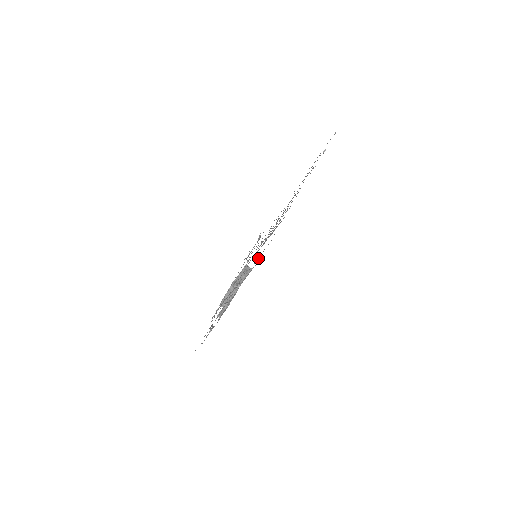
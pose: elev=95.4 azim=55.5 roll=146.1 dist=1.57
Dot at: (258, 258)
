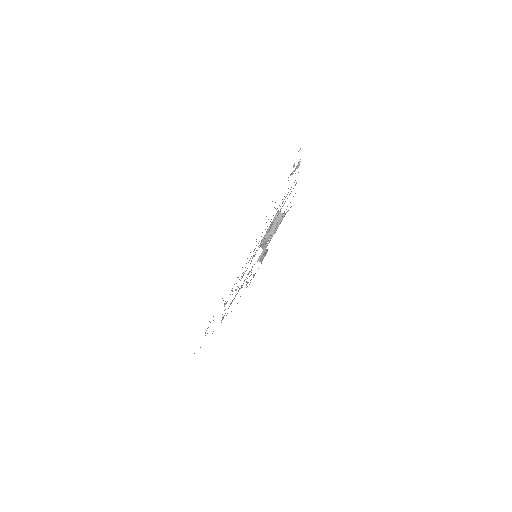
Dot at: occluded
